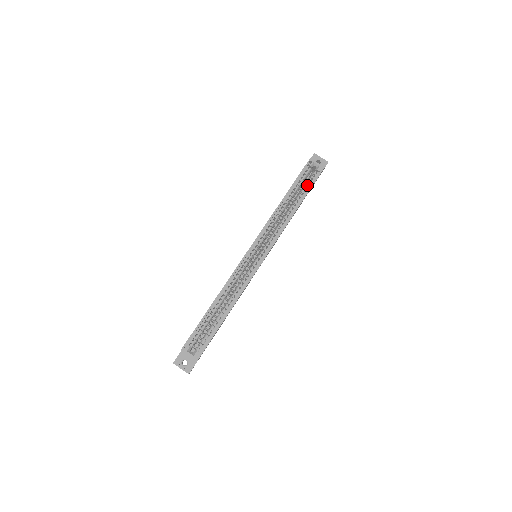
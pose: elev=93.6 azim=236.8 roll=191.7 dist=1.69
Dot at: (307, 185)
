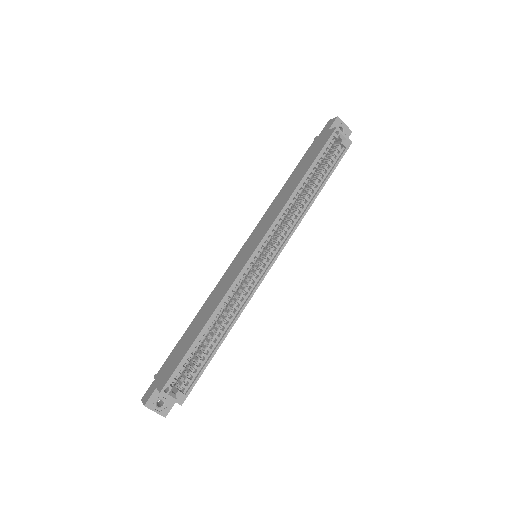
Dot at: (329, 164)
